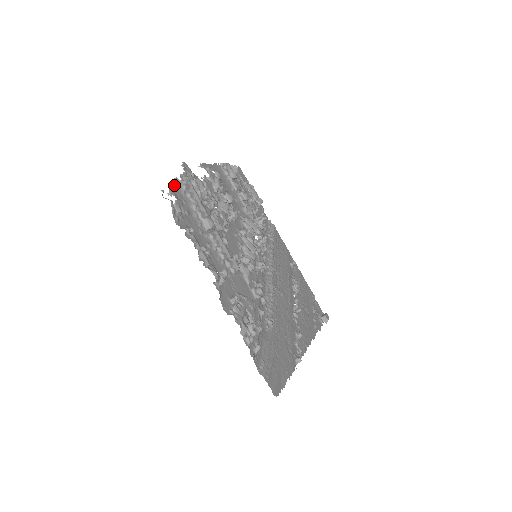
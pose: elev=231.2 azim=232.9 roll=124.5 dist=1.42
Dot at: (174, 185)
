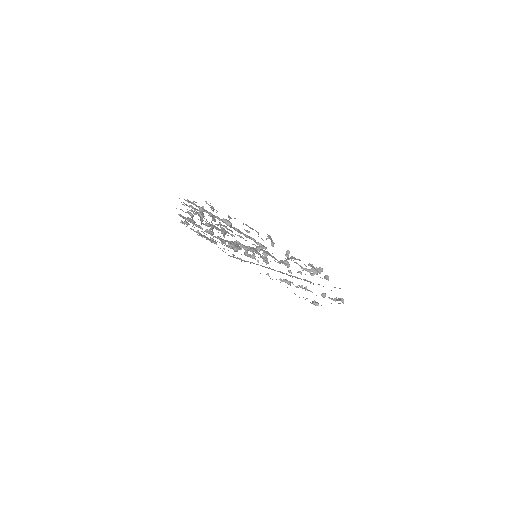
Dot at: occluded
